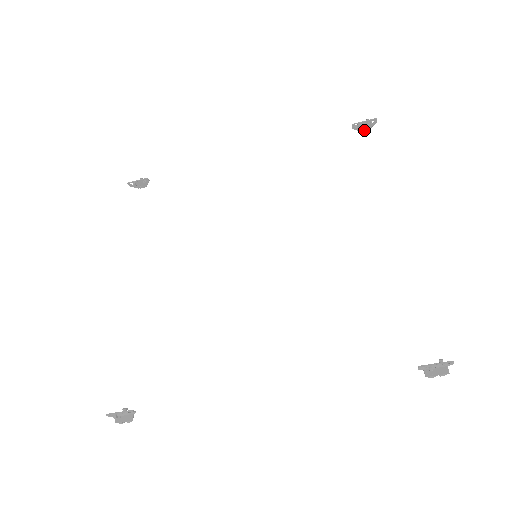
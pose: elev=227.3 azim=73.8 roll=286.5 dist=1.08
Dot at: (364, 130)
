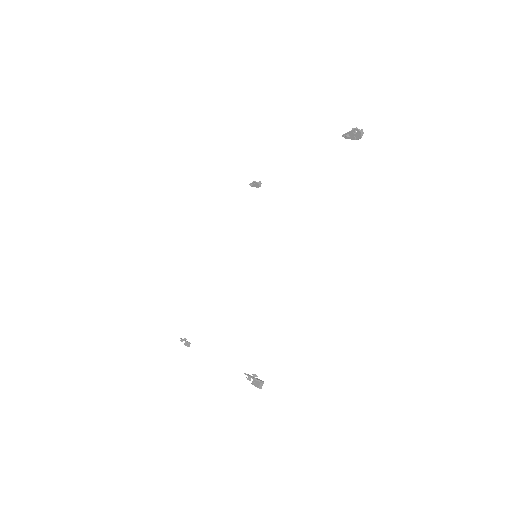
Dot at: (357, 138)
